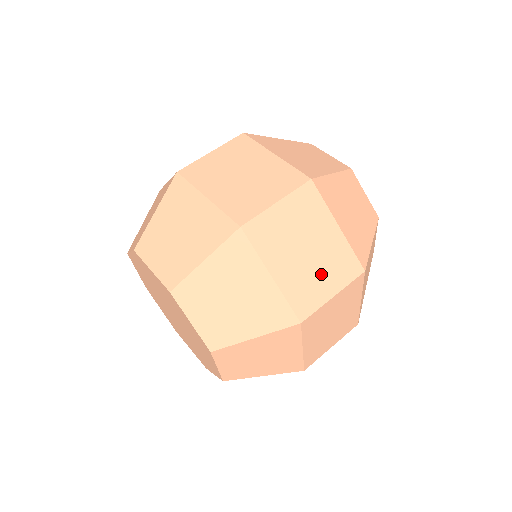
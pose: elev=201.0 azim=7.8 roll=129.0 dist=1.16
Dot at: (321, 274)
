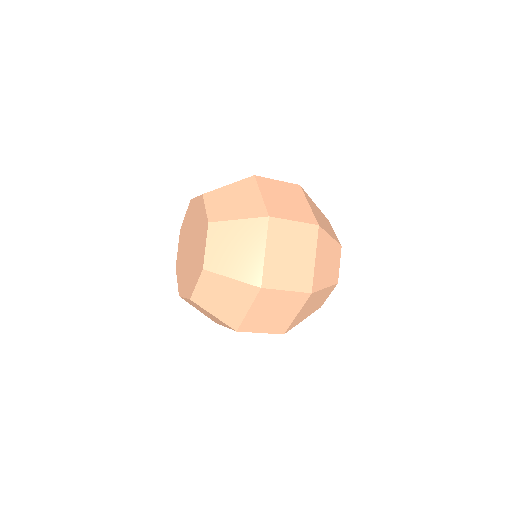
Dot at: (289, 274)
